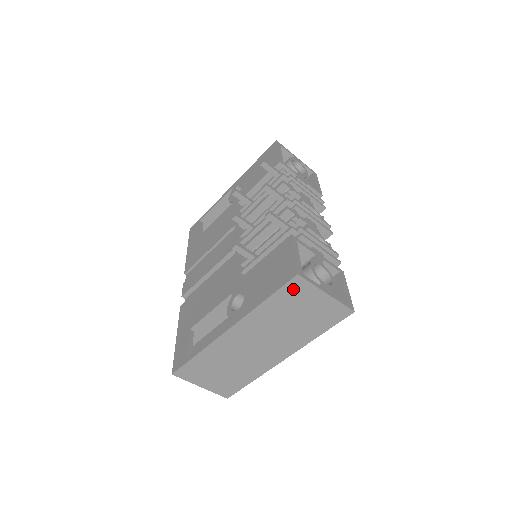
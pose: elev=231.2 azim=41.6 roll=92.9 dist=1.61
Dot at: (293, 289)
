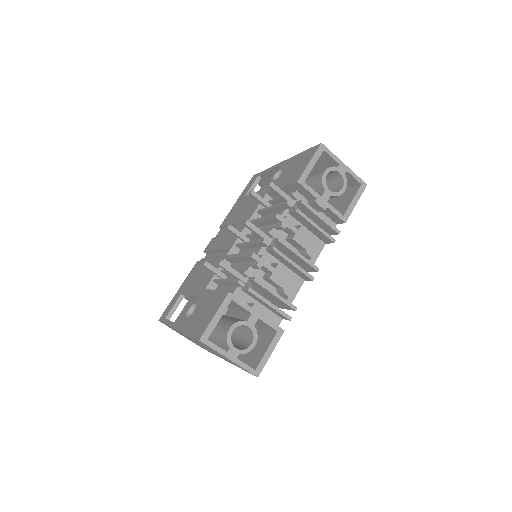
Dot at: occluded
